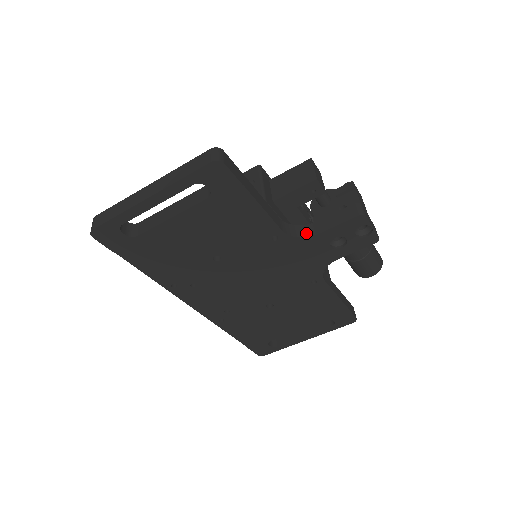
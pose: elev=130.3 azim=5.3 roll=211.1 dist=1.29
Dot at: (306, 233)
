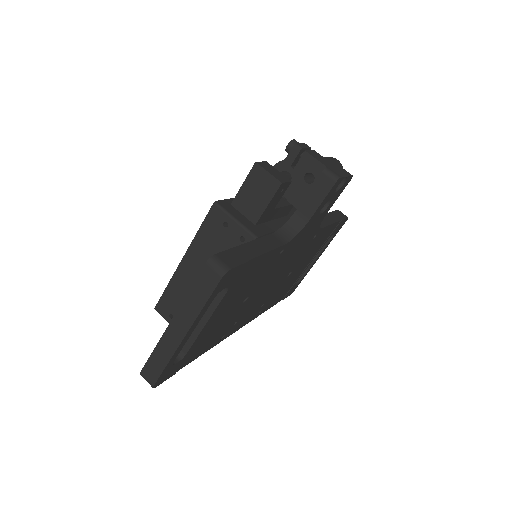
Dot at: (299, 225)
